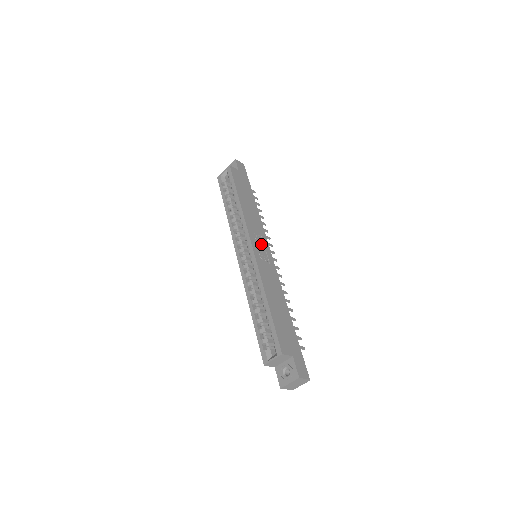
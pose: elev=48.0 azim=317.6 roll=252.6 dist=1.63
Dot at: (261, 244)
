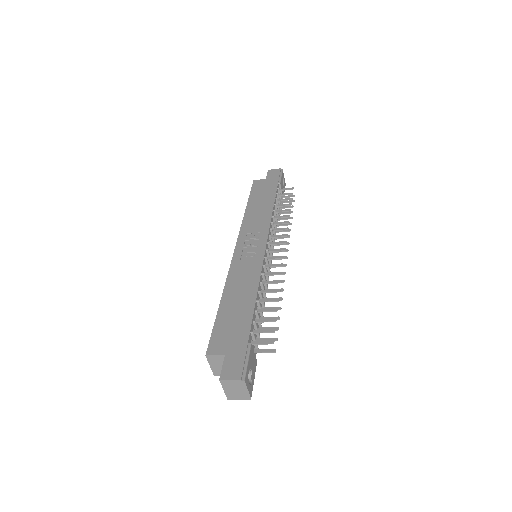
Dot at: (255, 241)
